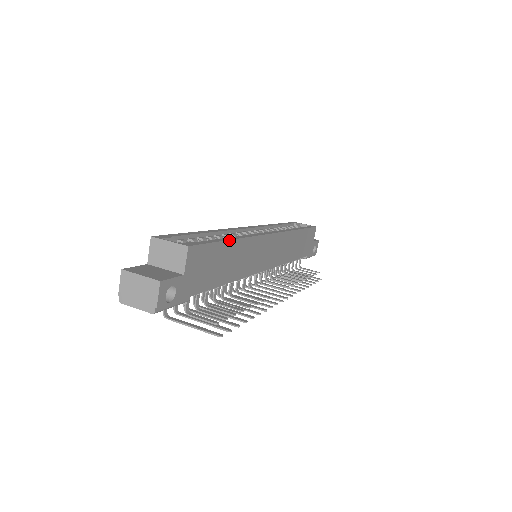
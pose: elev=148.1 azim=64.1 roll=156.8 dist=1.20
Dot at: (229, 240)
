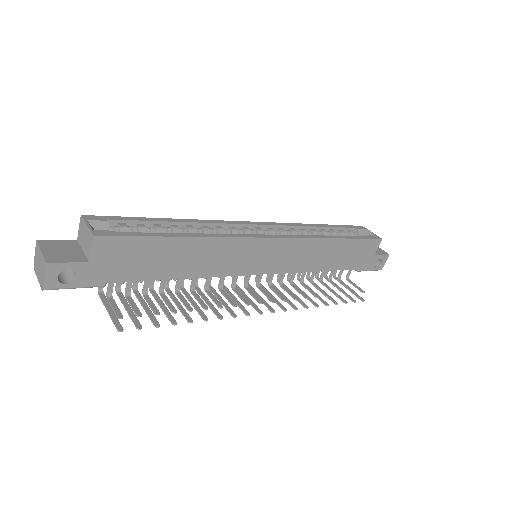
Dot at: (176, 237)
